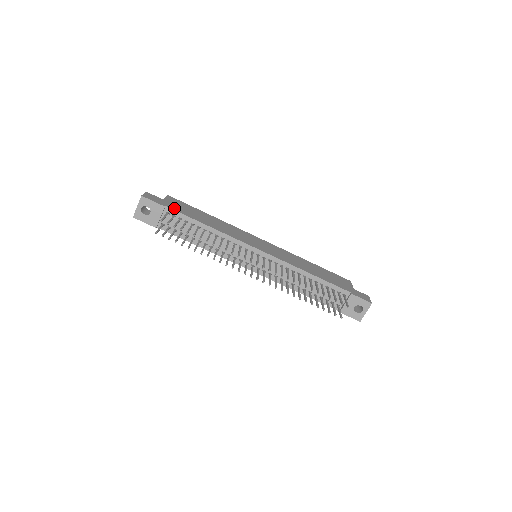
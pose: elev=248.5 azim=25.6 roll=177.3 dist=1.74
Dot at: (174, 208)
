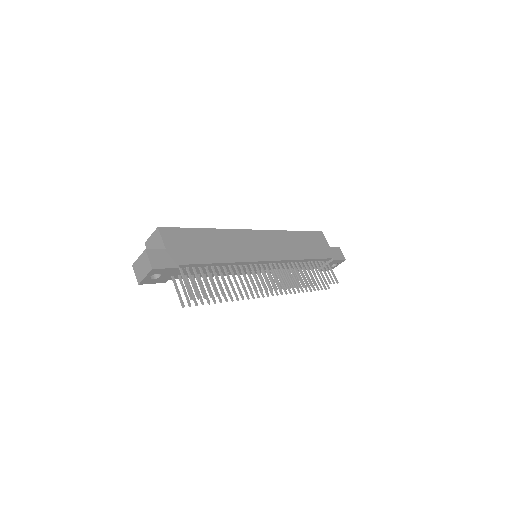
Dot at: (185, 259)
